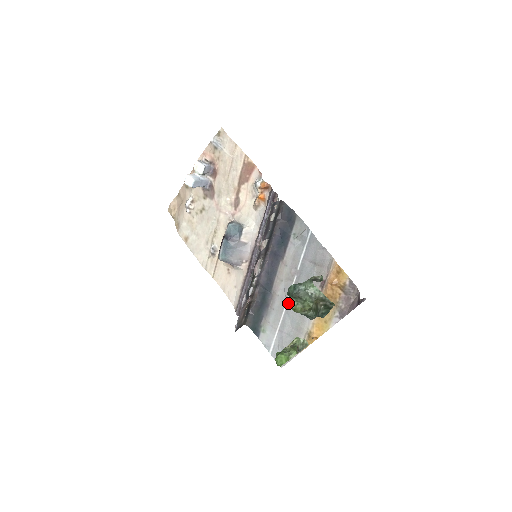
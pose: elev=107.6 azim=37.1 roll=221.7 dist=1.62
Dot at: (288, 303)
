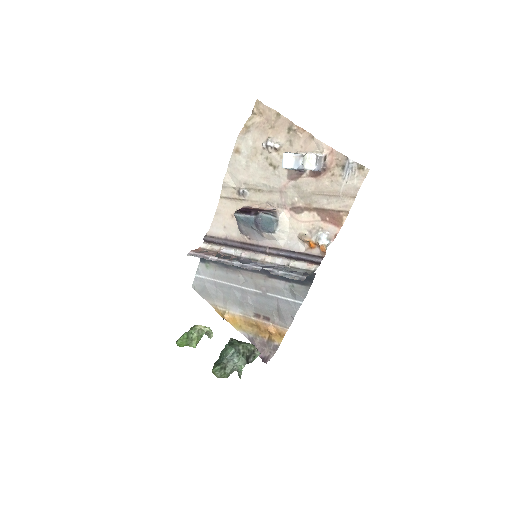
Dot at: (238, 287)
